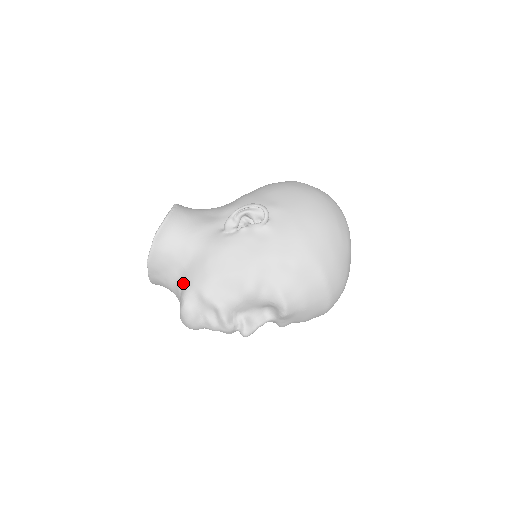
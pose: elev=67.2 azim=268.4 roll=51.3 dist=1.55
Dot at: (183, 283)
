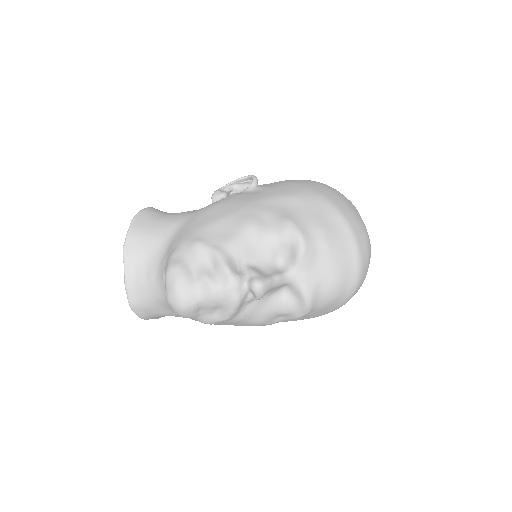
Dot at: (168, 253)
